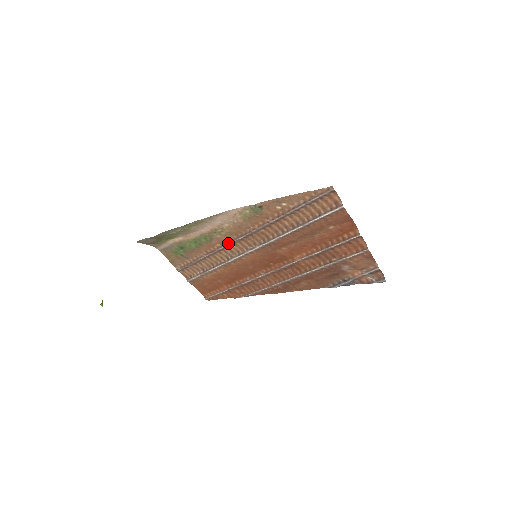
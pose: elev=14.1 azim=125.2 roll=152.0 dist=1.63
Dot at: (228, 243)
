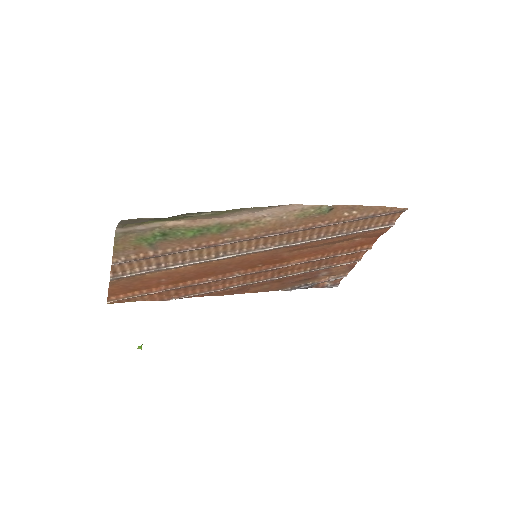
Dot at: (245, 239)
